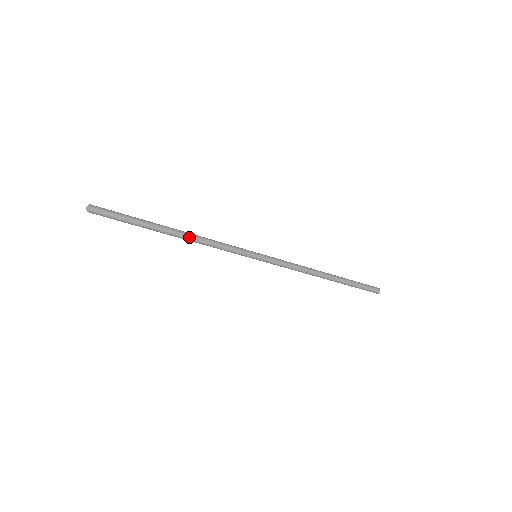
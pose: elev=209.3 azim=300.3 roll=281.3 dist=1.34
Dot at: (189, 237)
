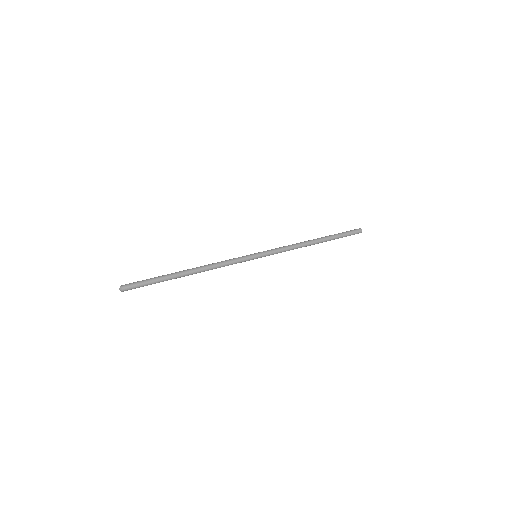
Dot at: (201, 271)
